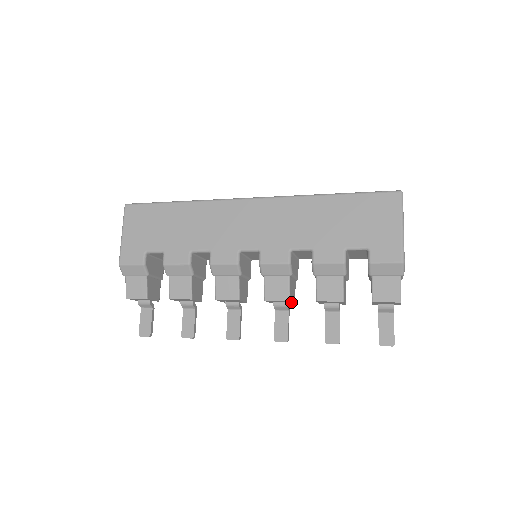
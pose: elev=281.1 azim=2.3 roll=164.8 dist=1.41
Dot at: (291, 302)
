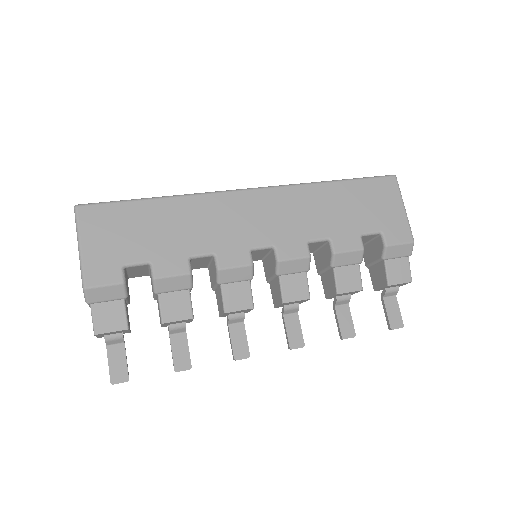
Dot at: (303, 301)
